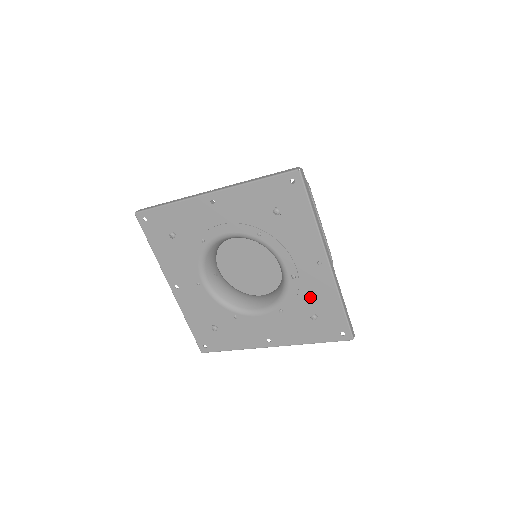
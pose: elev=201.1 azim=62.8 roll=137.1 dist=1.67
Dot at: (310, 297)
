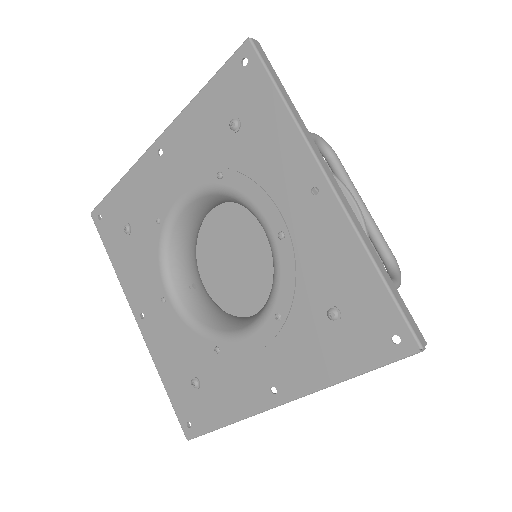
Dot at: (317, 270)
